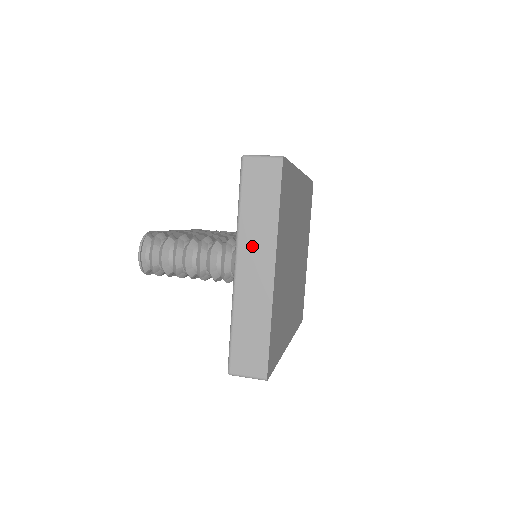
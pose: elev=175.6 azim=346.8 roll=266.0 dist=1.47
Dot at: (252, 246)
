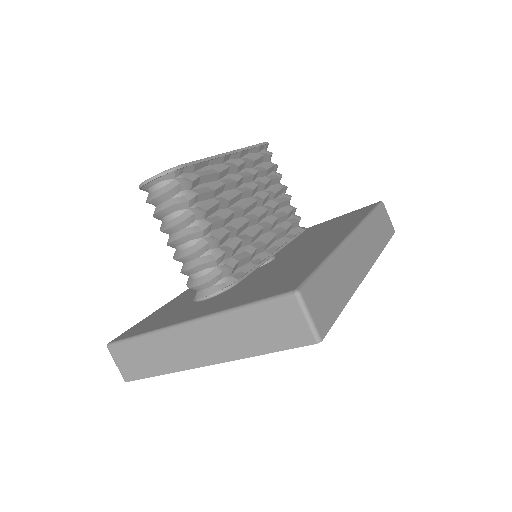
Dot at: (214, 336)
